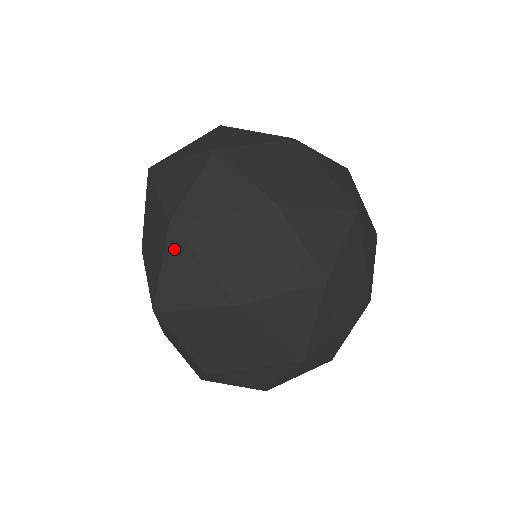
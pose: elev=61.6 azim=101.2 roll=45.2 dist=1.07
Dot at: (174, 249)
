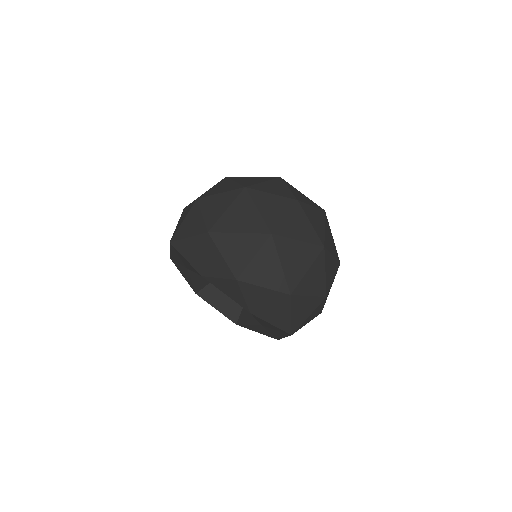
Dot at: (221, 241)
